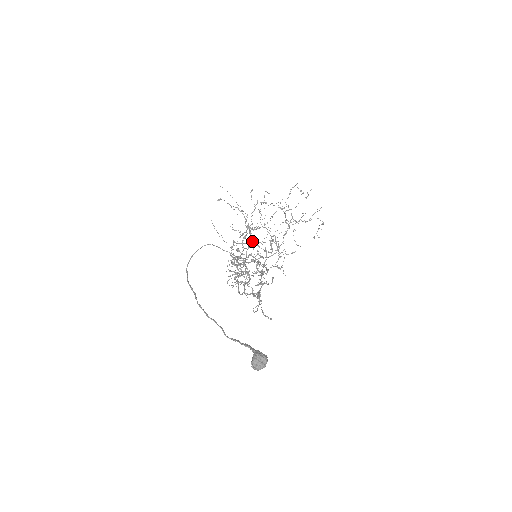
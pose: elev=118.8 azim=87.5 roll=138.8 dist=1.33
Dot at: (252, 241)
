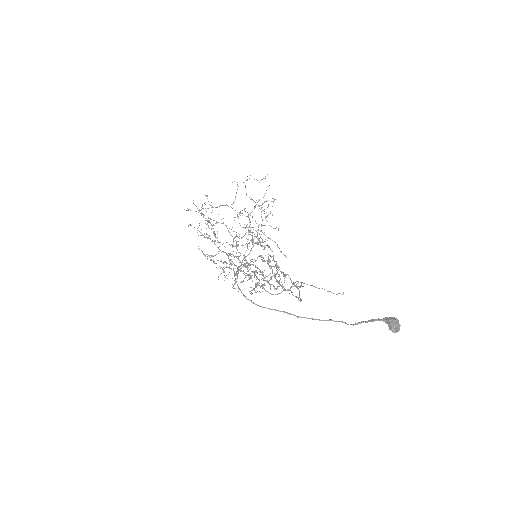
Dot at: occluded
